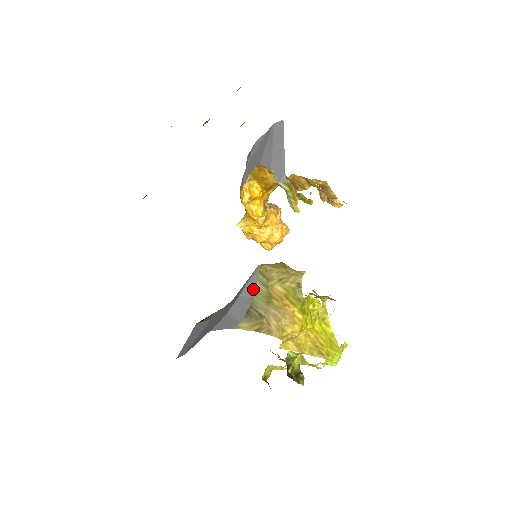
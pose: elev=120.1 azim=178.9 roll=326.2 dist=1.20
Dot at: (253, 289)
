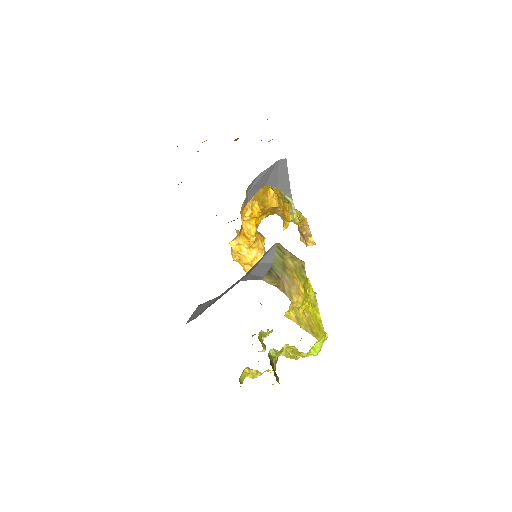
Dot at: (272, 258)
